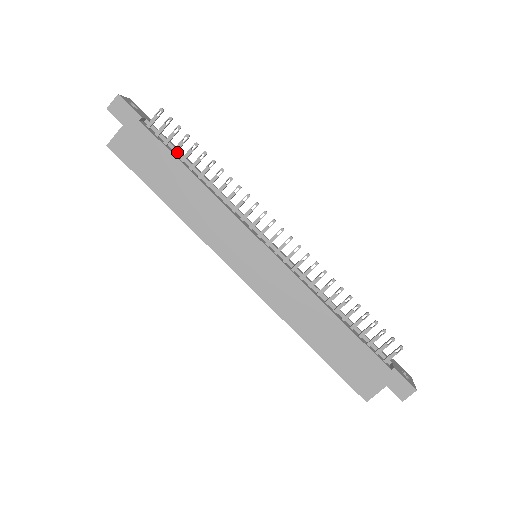
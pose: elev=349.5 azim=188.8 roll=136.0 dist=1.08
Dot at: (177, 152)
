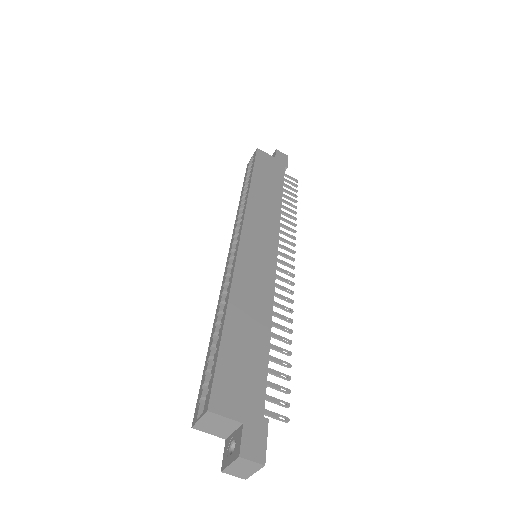
Dot at: occluded
